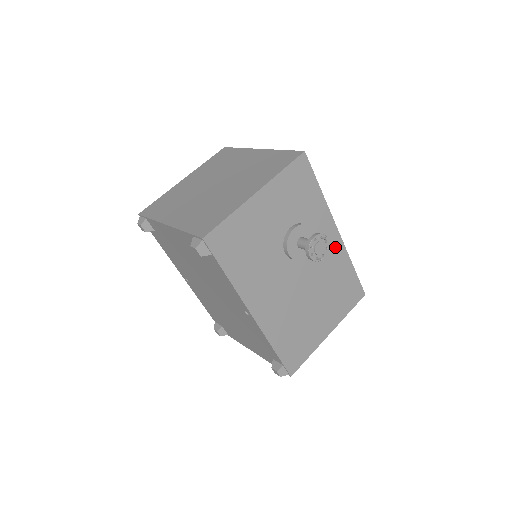
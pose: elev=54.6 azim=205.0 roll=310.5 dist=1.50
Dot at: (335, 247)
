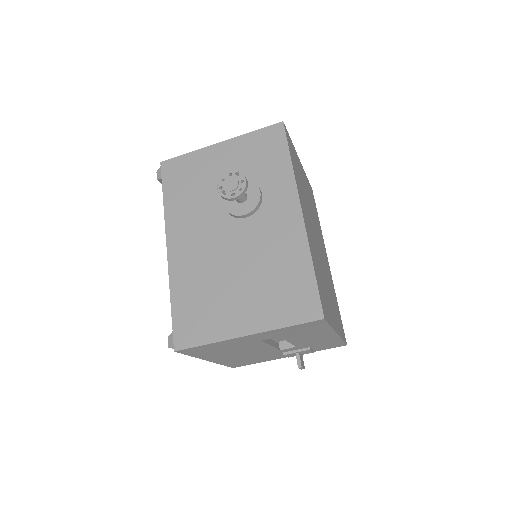
Dot at: (291, 228)
